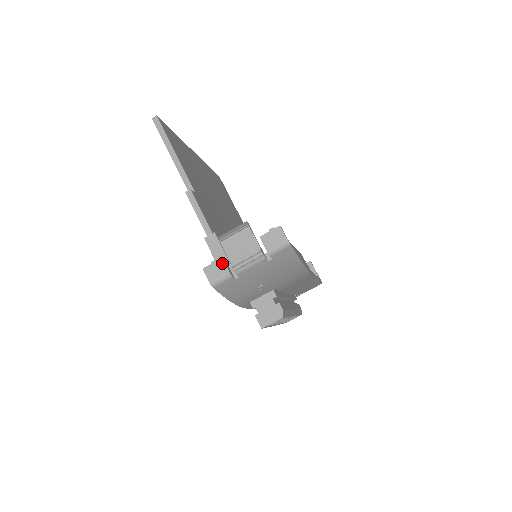
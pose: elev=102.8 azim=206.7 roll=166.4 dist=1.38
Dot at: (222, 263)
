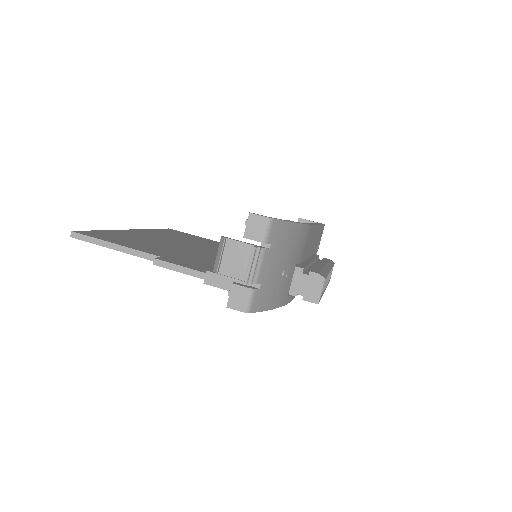
Dot at: (236, 287)
